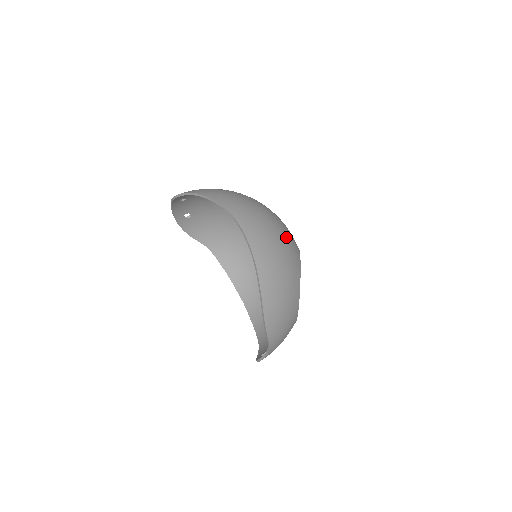
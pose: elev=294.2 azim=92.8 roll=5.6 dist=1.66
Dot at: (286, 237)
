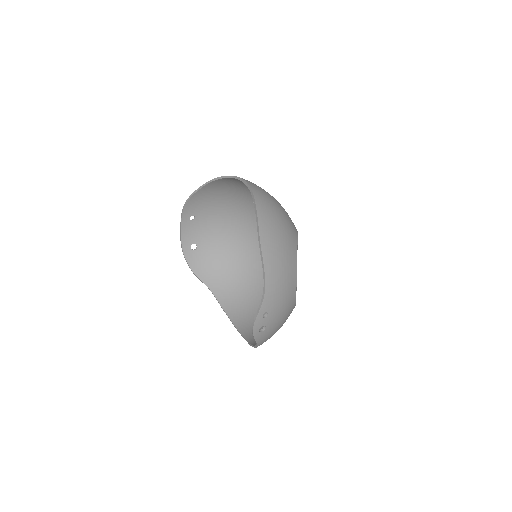
Dot at: occluded
